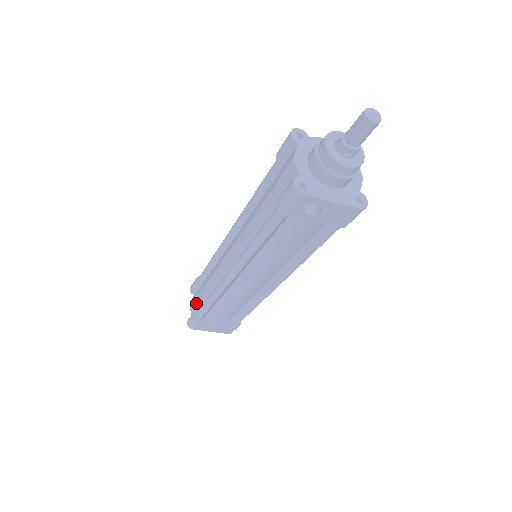
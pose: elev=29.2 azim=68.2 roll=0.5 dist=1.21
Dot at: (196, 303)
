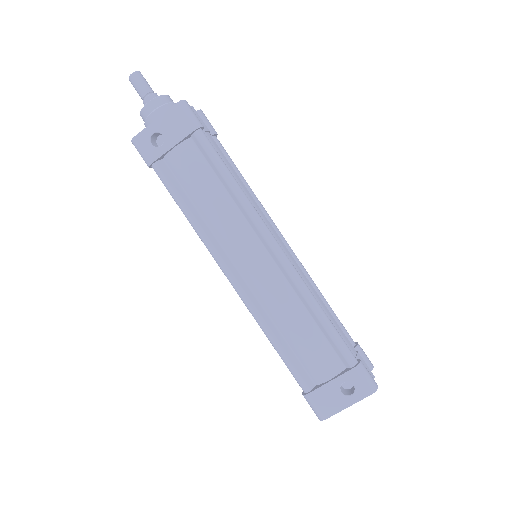
Dot at: occluded
